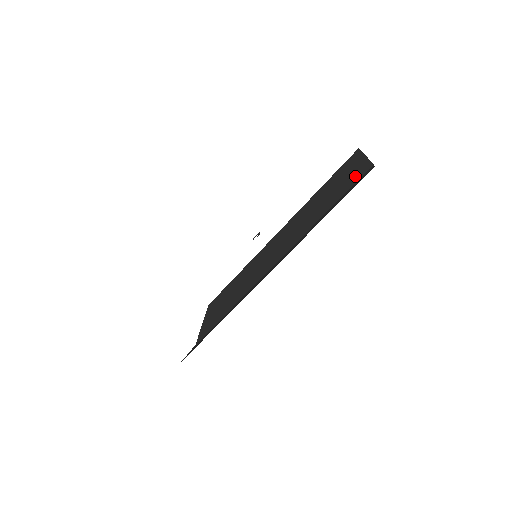
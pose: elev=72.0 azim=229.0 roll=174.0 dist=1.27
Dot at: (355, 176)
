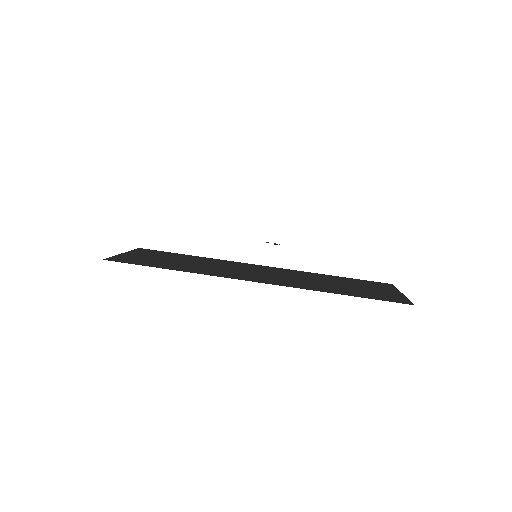
Dot at: (387, 297)
